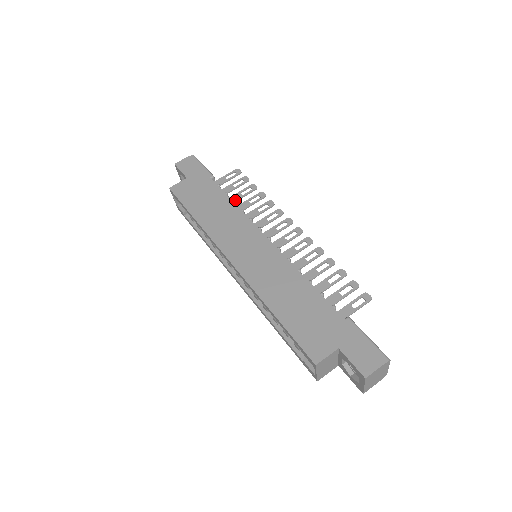
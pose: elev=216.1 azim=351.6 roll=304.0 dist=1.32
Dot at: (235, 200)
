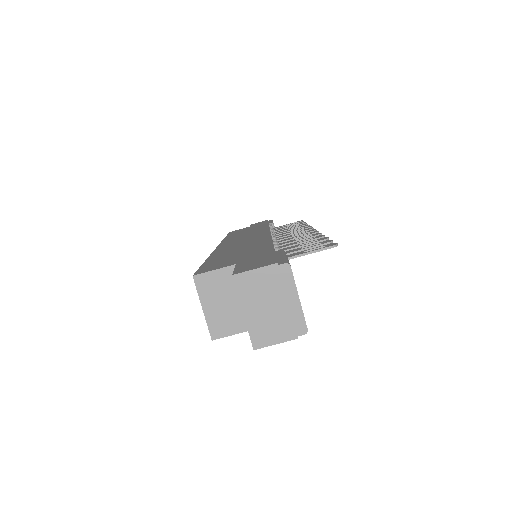
Dot at: (276, 230)
